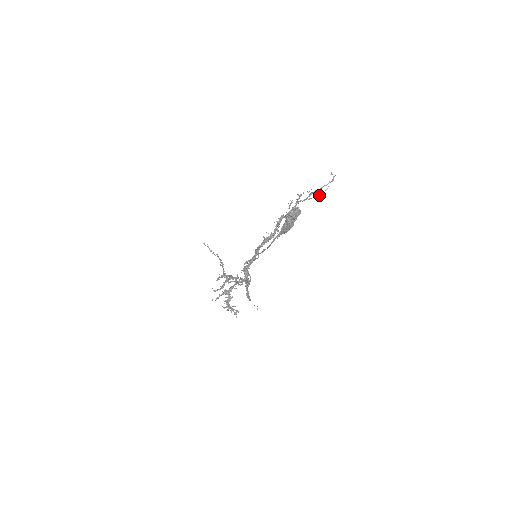
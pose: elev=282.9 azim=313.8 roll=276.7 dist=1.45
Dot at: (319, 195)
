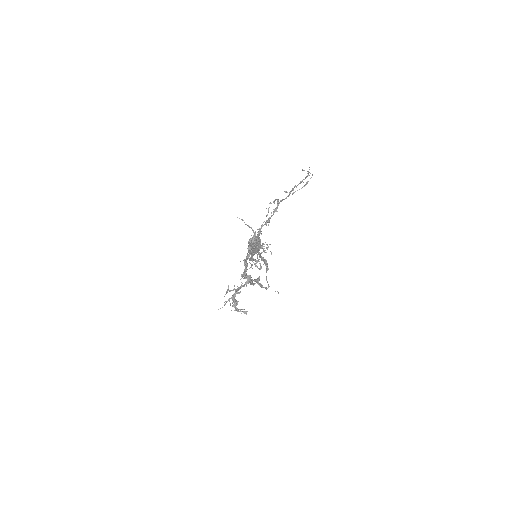
Dot at: (305, 185)
